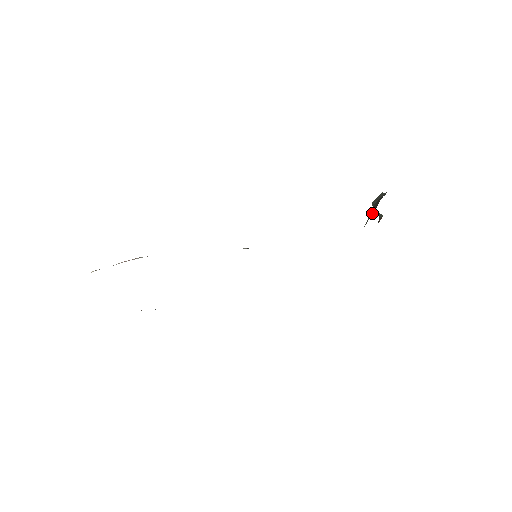
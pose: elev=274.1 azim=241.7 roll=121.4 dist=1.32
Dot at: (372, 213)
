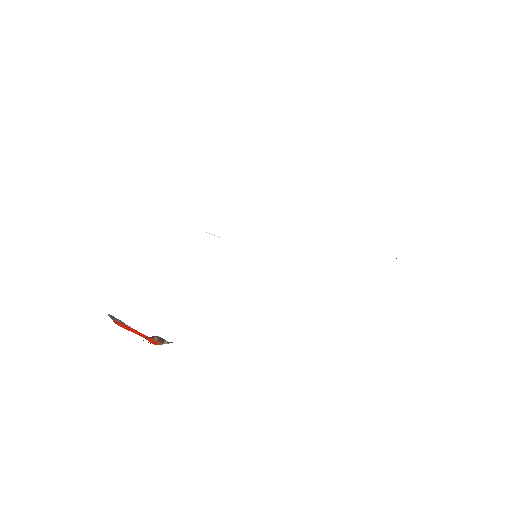
Dot at: occluded
